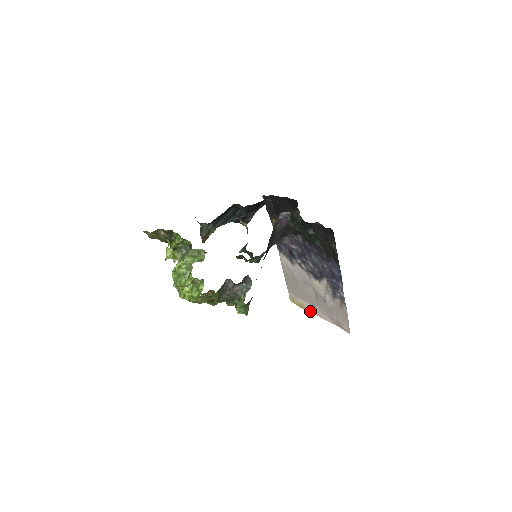
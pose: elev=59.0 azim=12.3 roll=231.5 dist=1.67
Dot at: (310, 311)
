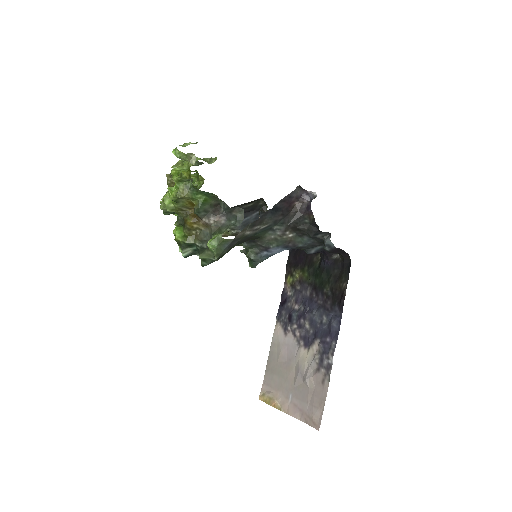
Dot at: (278, 406)
